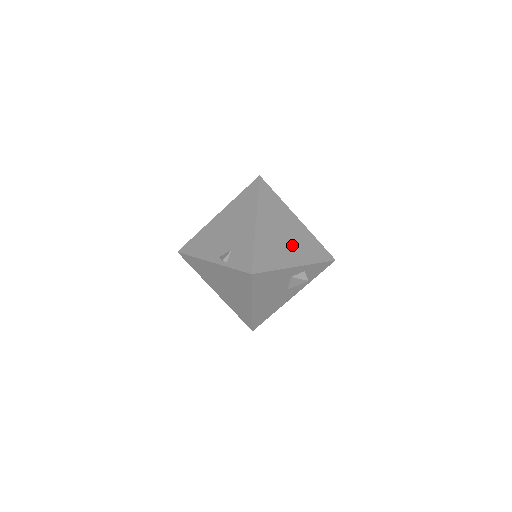
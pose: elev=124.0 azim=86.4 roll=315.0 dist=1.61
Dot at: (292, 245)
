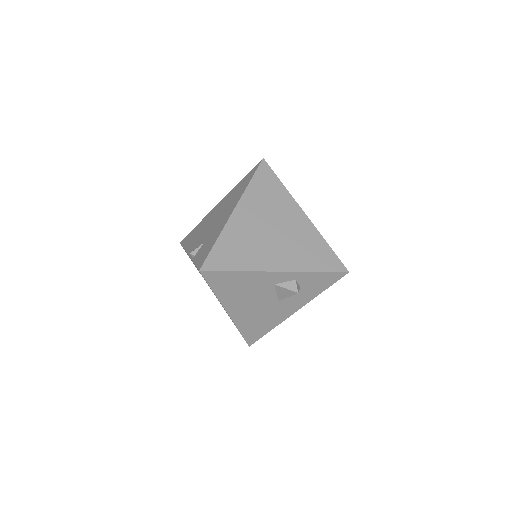
Dot at: (280, 244)
